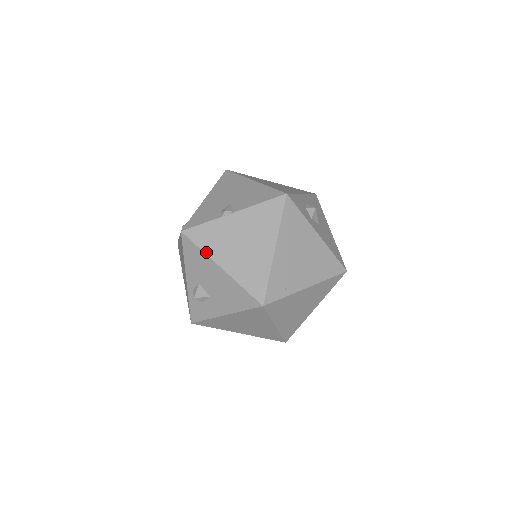
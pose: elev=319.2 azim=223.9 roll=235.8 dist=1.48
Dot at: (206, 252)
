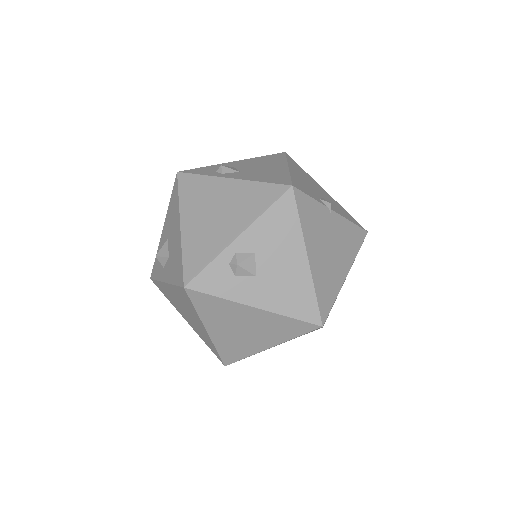
Dot at: (303, 229)
